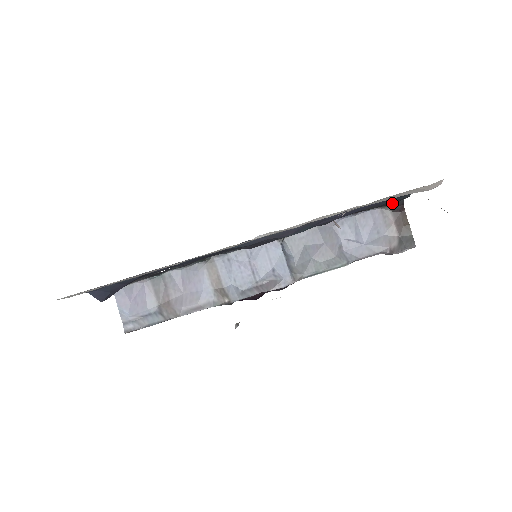
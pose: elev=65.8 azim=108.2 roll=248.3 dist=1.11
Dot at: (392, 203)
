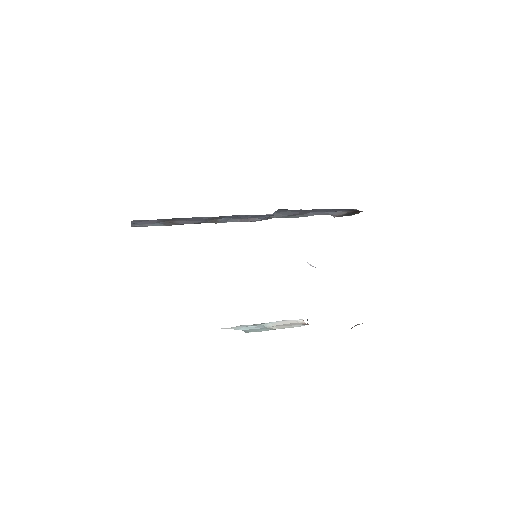
Dot at: occluded
